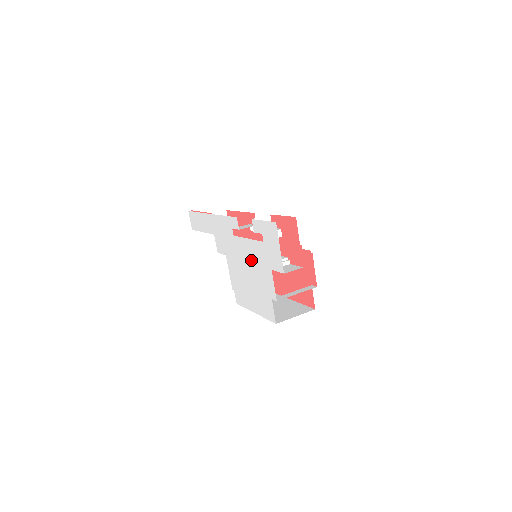
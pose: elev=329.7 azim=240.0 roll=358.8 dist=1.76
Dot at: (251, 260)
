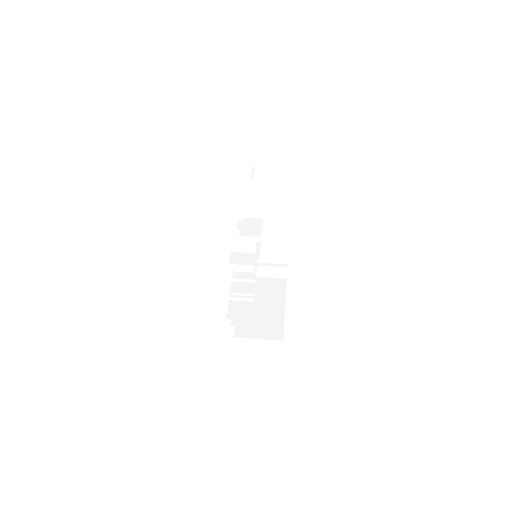
Dot at: occluded
